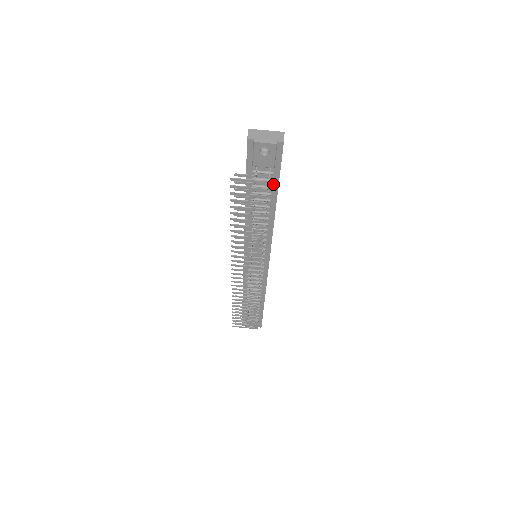
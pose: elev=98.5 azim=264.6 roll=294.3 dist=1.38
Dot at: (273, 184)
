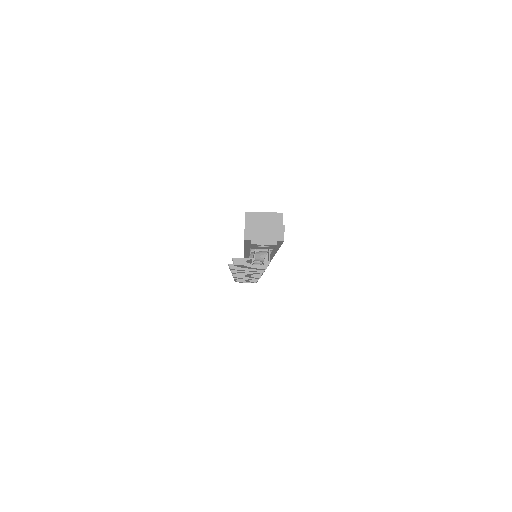
Dot at: (273, 249)
